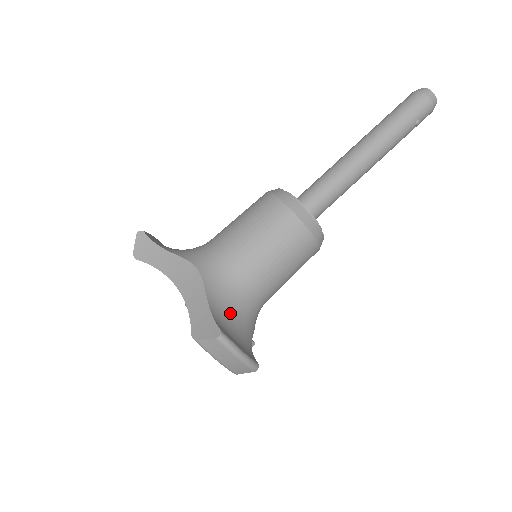
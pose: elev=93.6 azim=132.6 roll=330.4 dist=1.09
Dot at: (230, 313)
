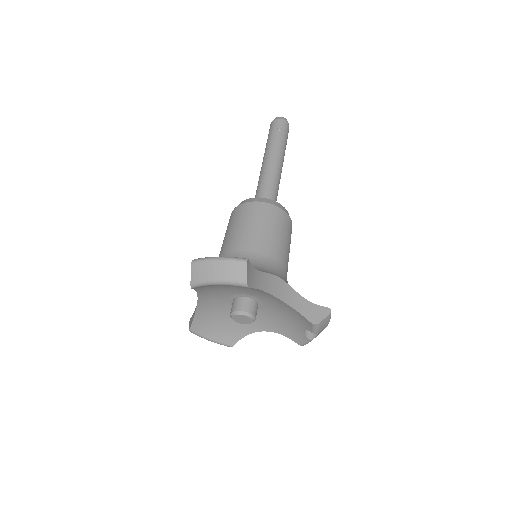
Dot at: occluded
